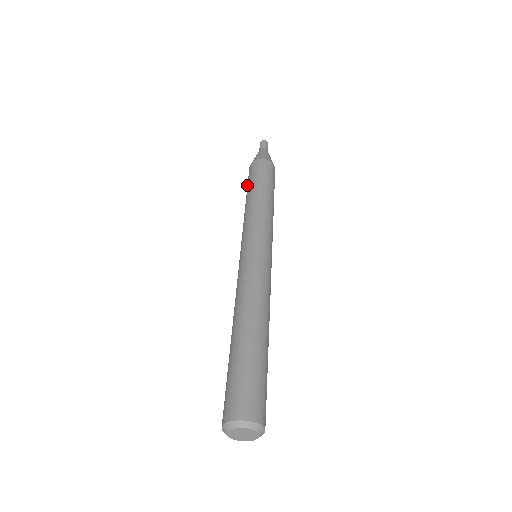
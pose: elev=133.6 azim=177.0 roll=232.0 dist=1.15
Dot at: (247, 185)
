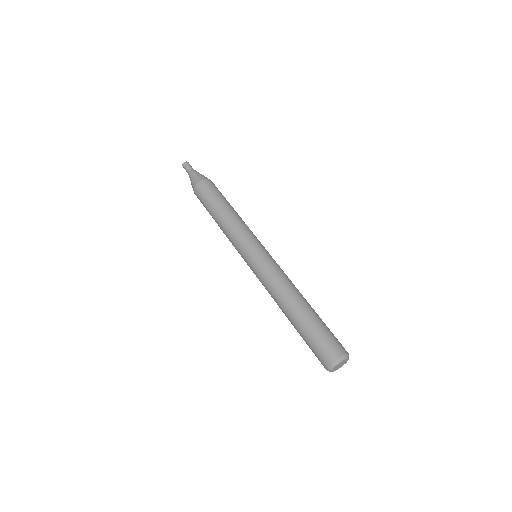
Dot at: (205, 205)
